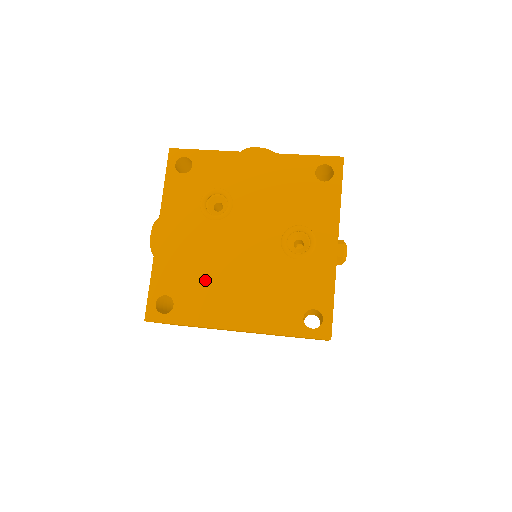
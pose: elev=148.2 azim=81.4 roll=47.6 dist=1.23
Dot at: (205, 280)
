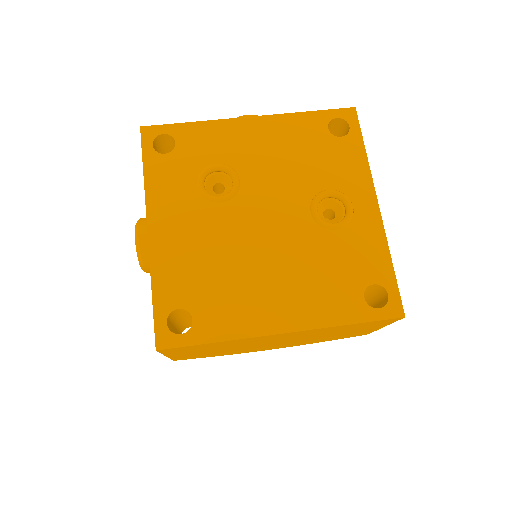
Dot at: (227, 278)
